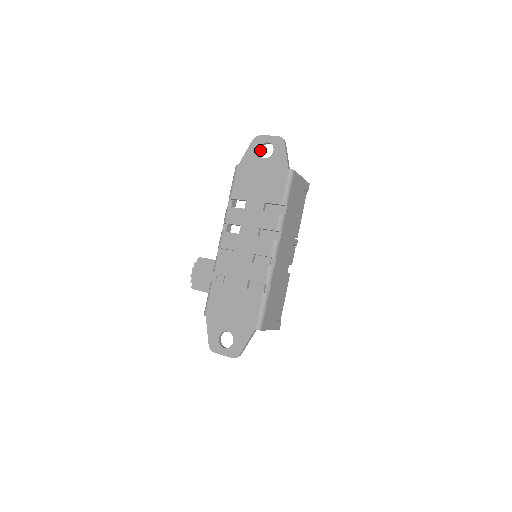
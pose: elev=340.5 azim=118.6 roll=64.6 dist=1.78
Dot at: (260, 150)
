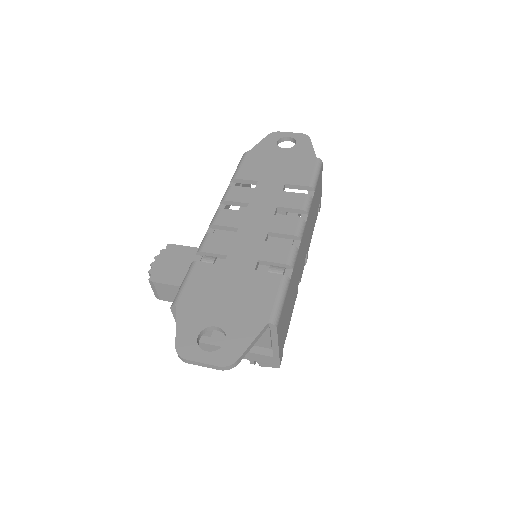
Dot at: (277, 144)
